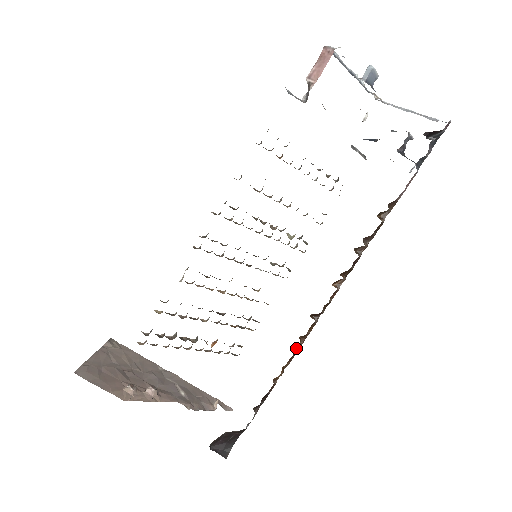
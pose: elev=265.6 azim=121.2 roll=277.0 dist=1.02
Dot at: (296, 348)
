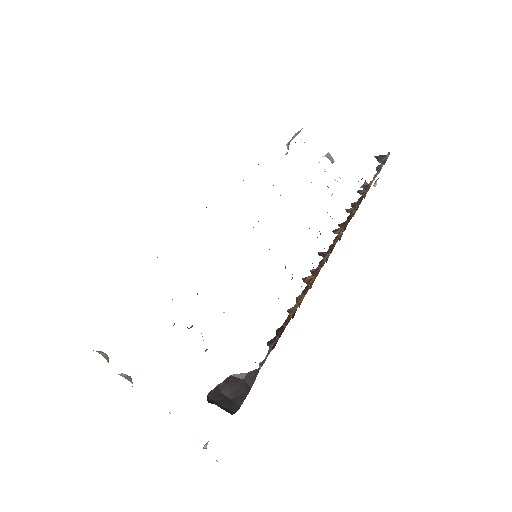
Dot at: (308, 282)
